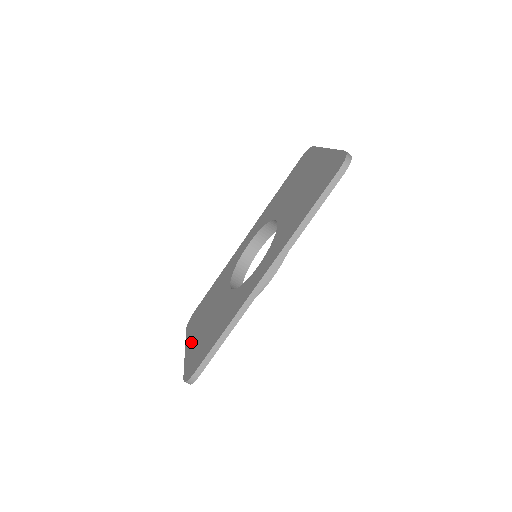
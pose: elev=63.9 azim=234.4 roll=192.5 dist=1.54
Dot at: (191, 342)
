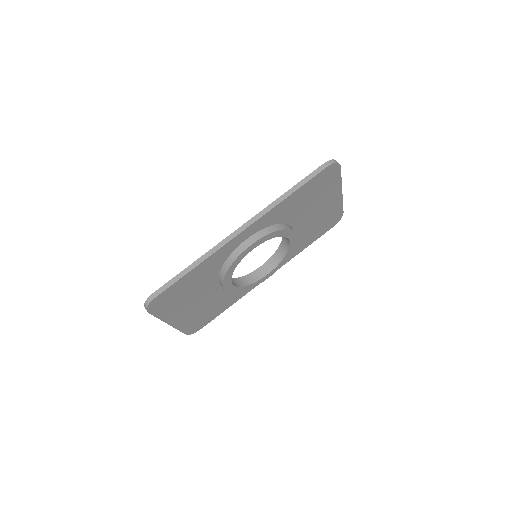
Dot at: occluded
